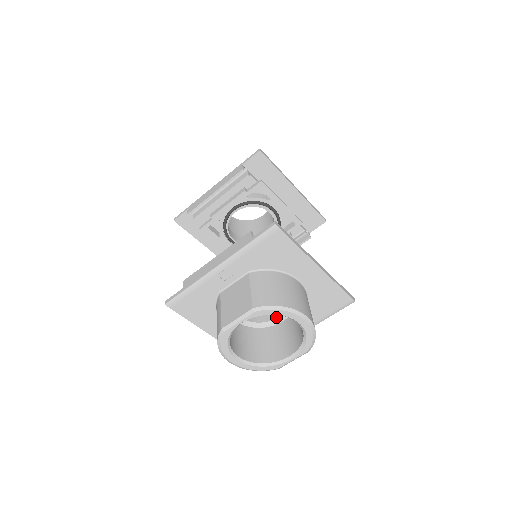
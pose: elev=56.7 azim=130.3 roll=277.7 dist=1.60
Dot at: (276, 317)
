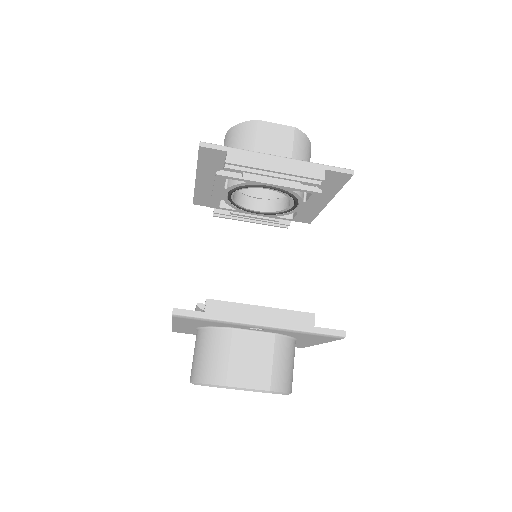
Dot at: occluded
